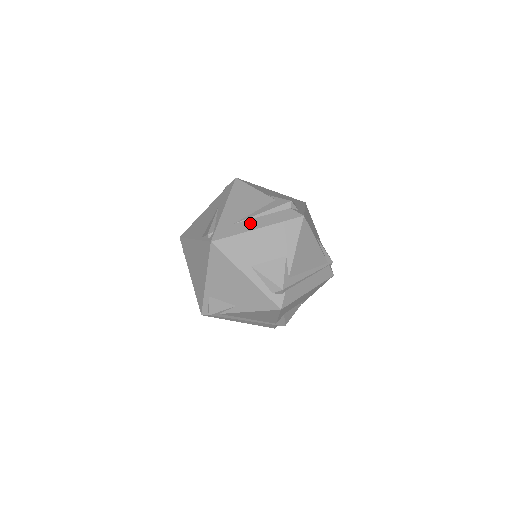
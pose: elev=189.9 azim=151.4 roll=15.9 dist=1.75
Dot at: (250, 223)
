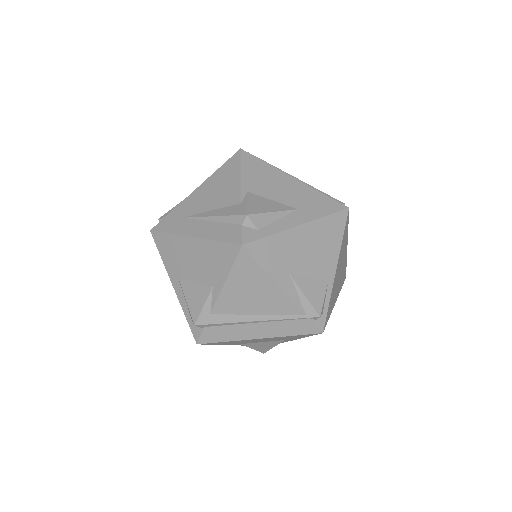
Dot at: (193, 225)
